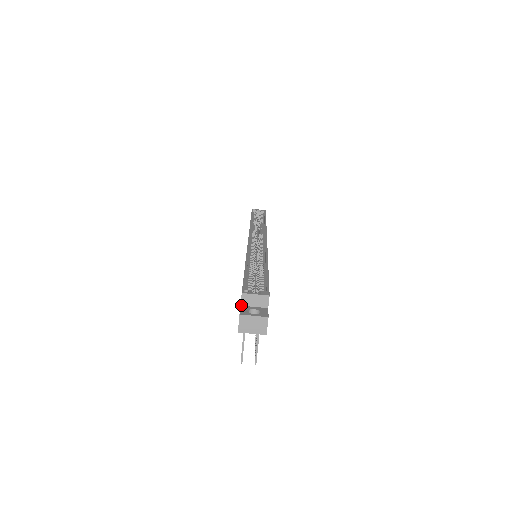
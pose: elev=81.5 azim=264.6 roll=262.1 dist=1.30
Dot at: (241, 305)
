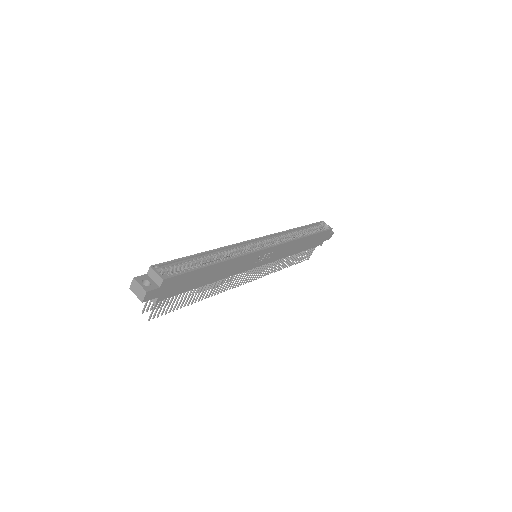
Dot at: (147, 274)
